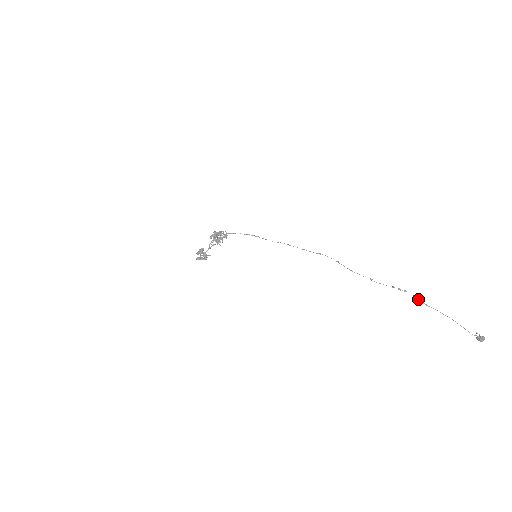
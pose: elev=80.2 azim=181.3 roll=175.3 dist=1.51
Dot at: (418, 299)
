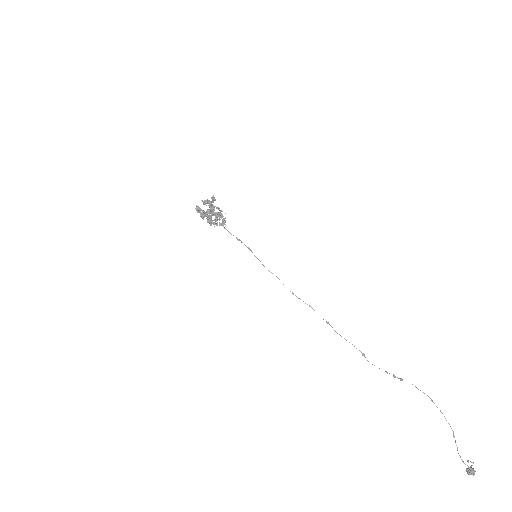
Dot at: occluded
